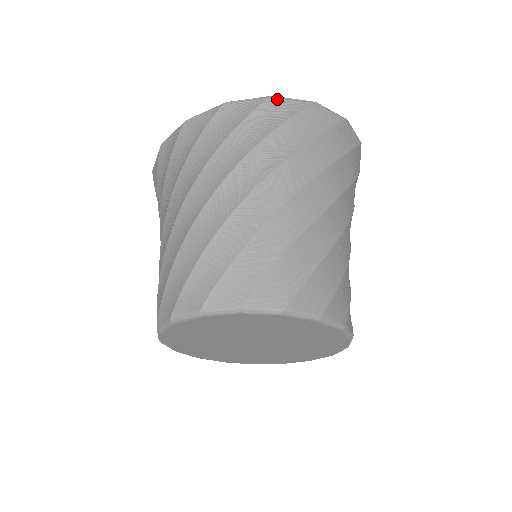
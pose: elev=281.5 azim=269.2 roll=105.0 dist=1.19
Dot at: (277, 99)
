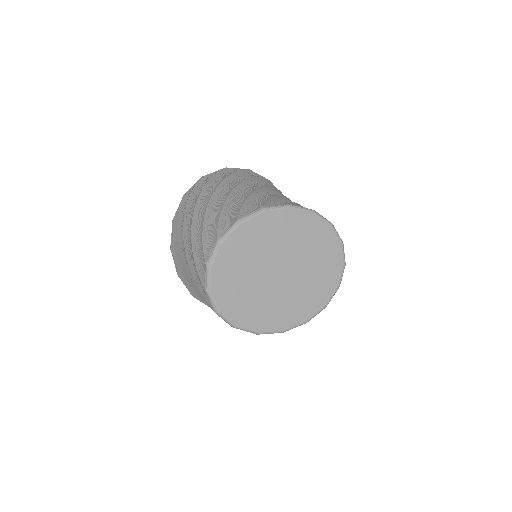
Dot at: (187, 192)
